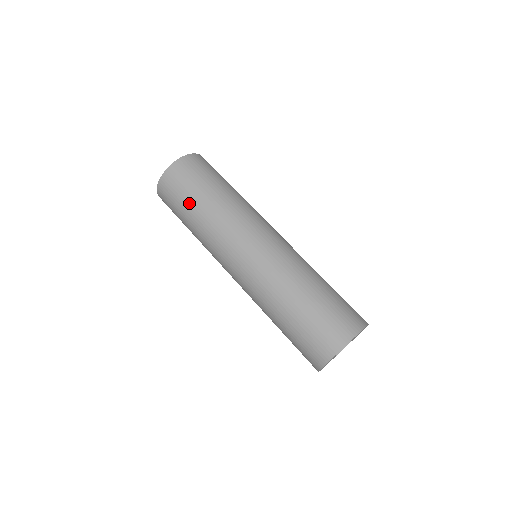
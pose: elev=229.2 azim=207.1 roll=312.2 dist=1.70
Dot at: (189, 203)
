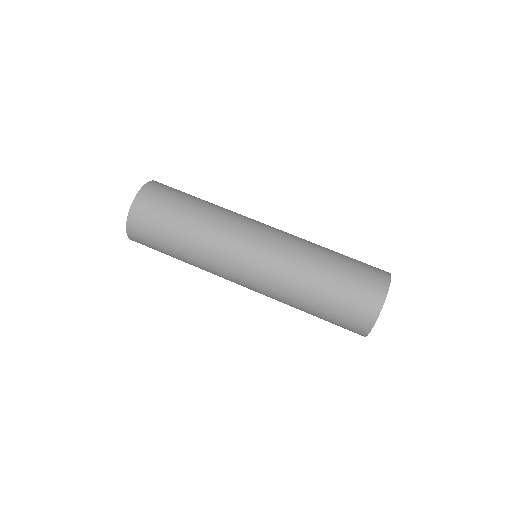
Dot at: (168, 243)
